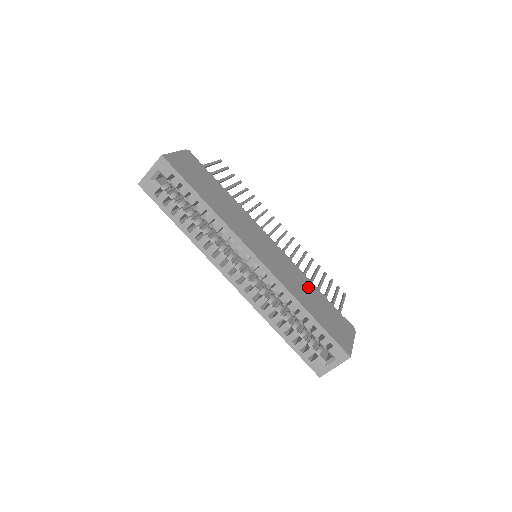
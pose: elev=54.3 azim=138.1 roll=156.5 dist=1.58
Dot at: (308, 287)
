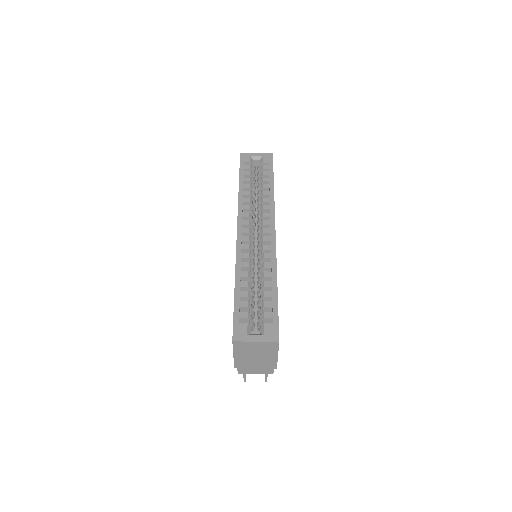
Dot at: occluded
